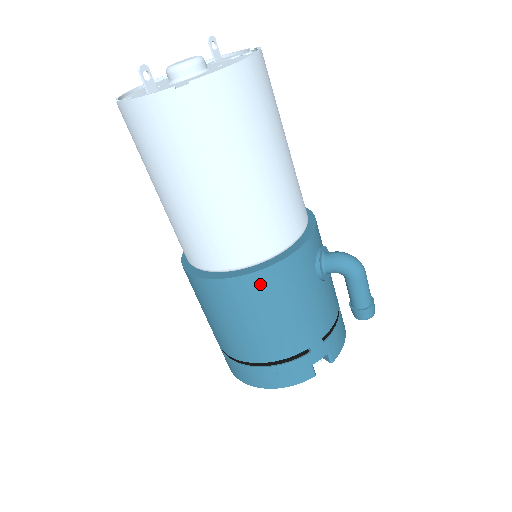
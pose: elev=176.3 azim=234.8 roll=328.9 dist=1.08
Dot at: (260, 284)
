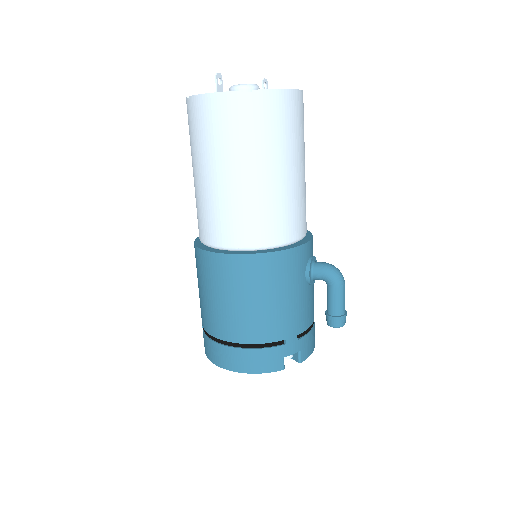
Dot at: (261, 265)
